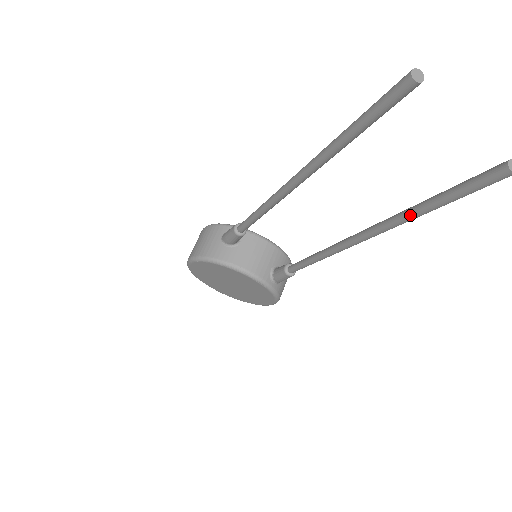
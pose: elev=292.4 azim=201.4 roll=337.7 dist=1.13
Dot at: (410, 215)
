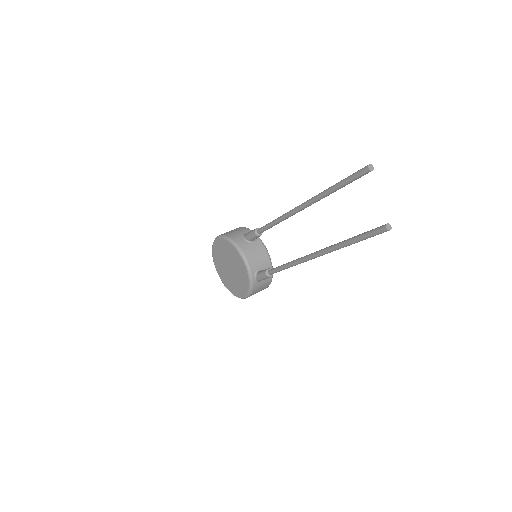
Dot at: (342, 243)
